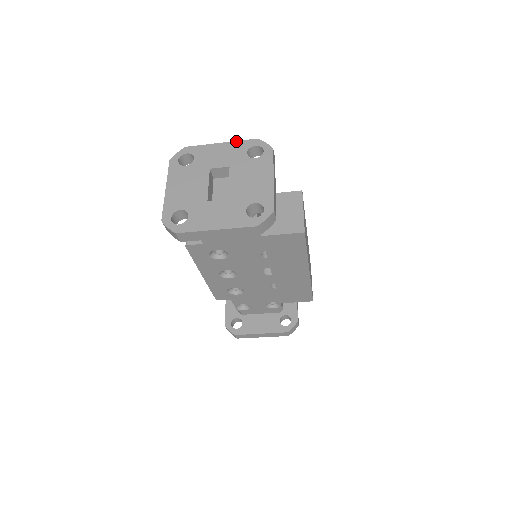
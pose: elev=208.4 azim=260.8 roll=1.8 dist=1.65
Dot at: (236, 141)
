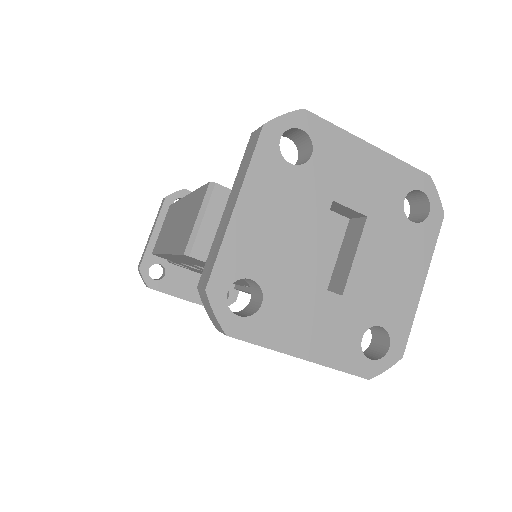
Dot at: (396, 158)
